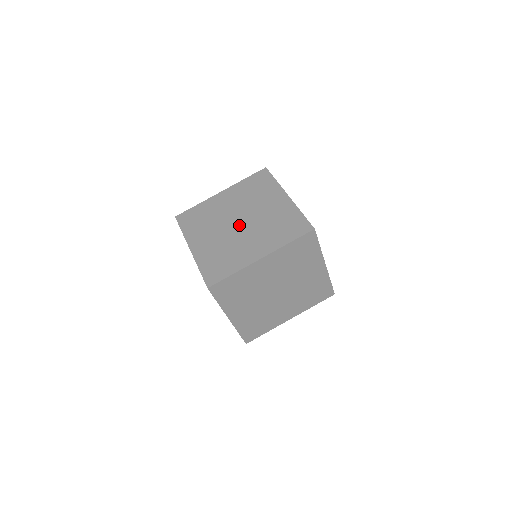
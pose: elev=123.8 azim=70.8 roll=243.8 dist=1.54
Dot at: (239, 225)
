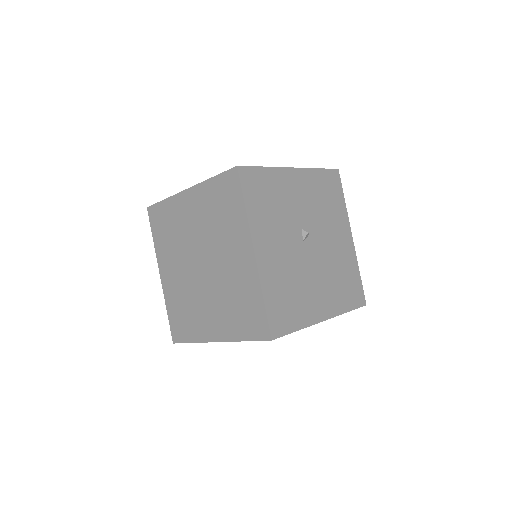
Dot at: (200, 271)
